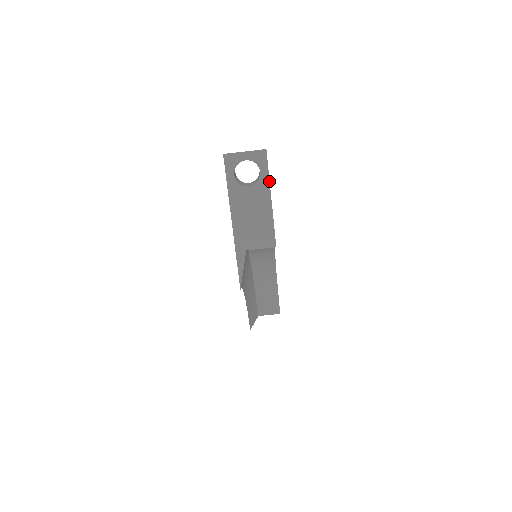
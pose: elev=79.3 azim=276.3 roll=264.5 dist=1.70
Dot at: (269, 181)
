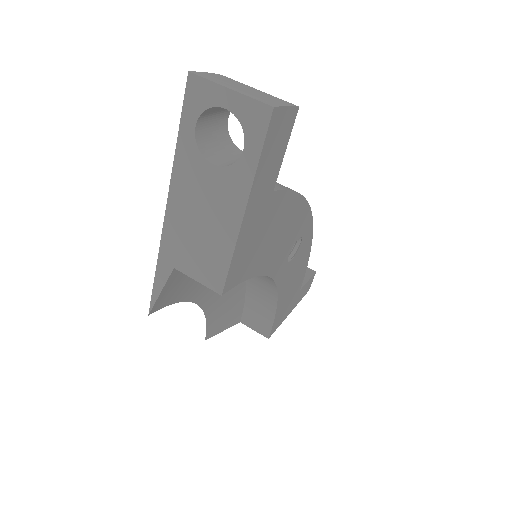
Dot at: (254, 176)
